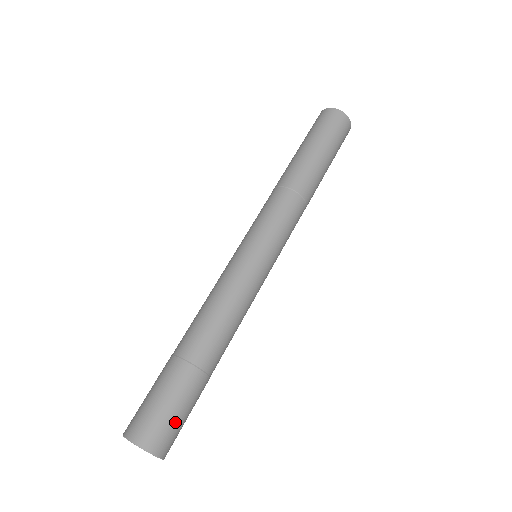
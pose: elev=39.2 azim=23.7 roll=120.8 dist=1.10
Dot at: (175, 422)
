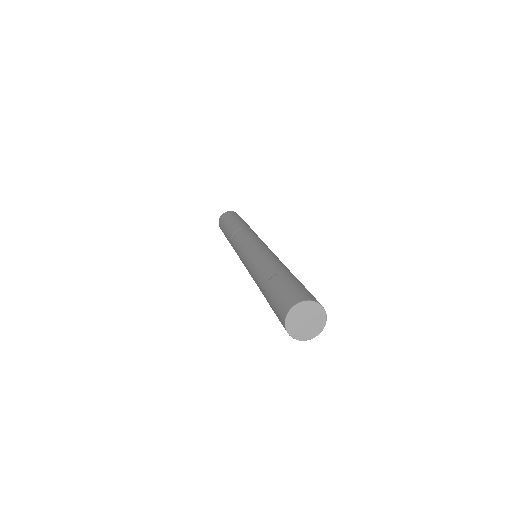
Dot at: (301, 289)
